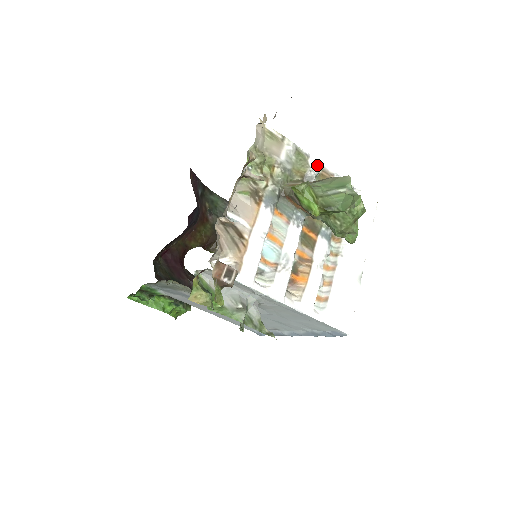
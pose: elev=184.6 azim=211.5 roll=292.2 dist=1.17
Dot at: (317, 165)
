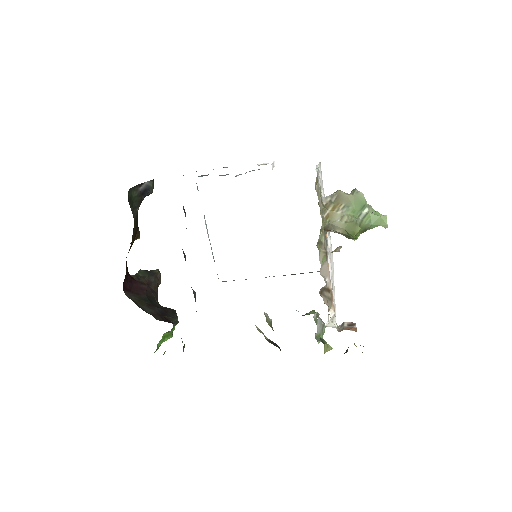
Dot at: occluded
